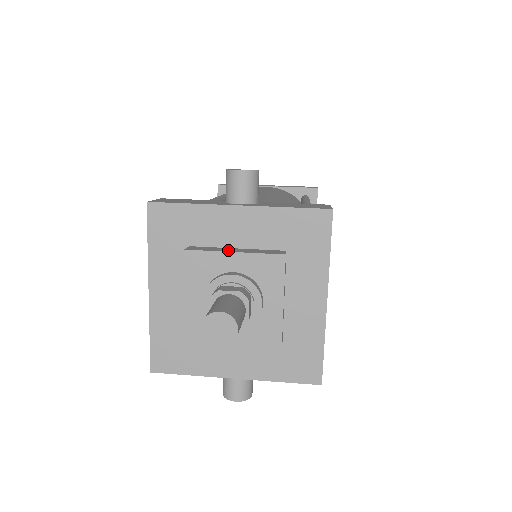
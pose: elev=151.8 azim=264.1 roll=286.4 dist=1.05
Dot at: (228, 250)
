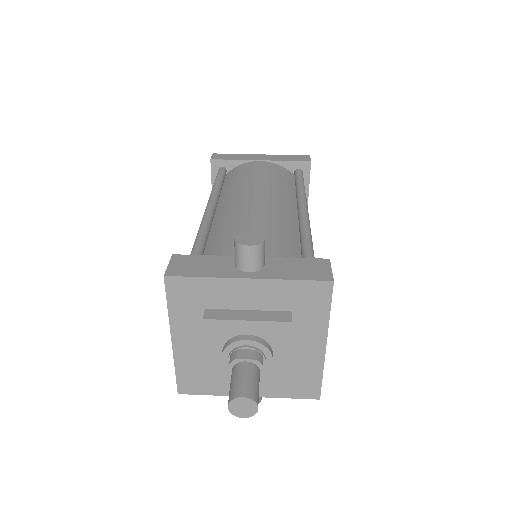
Dot at: (241, 317)
